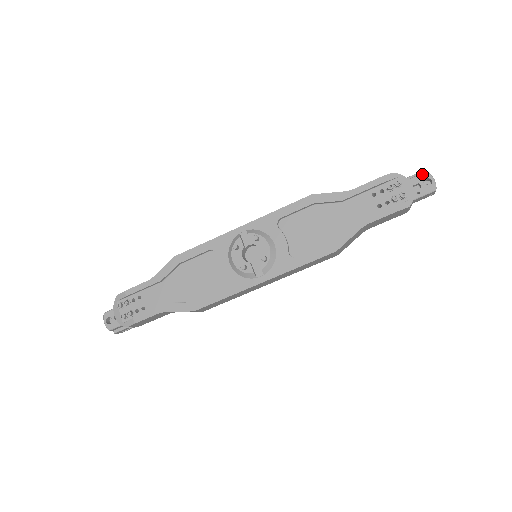
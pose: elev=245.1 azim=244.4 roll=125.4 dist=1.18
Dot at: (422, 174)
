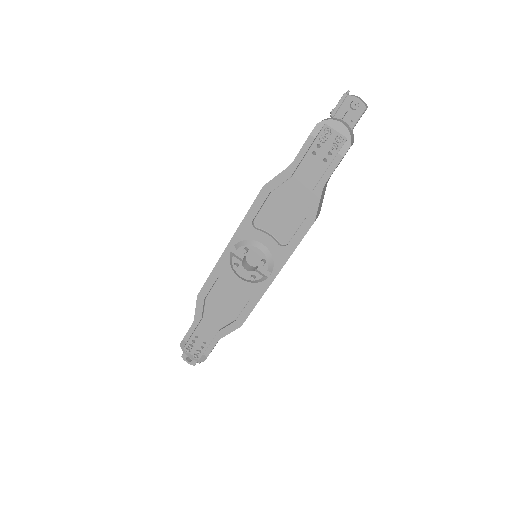
Dot at: (344, 101)
